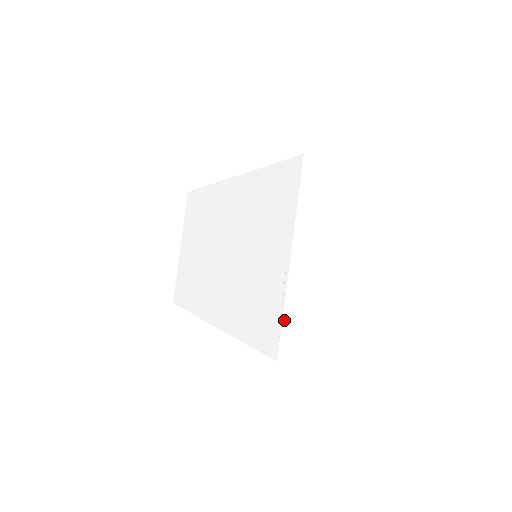
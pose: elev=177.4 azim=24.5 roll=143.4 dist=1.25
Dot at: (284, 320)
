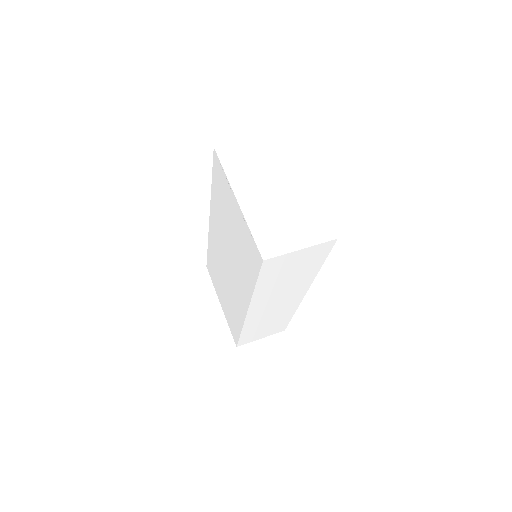
Dot at: (253, 235)
